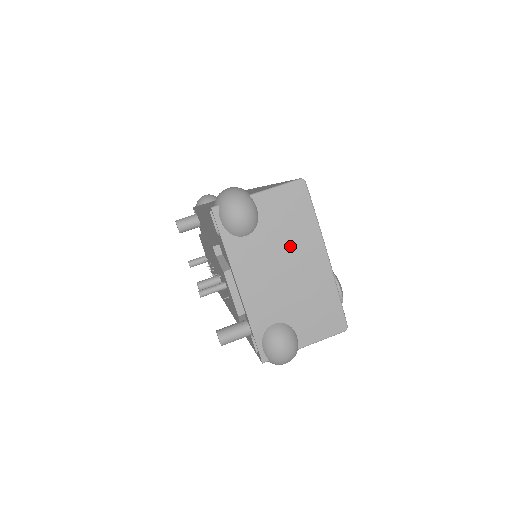
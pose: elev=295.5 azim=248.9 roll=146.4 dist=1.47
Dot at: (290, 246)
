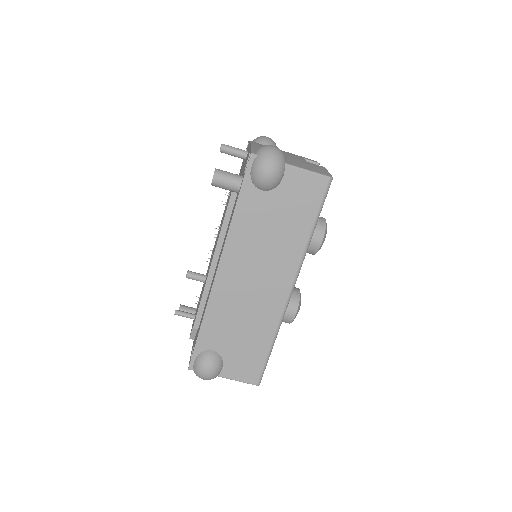
Dot at: occluded
